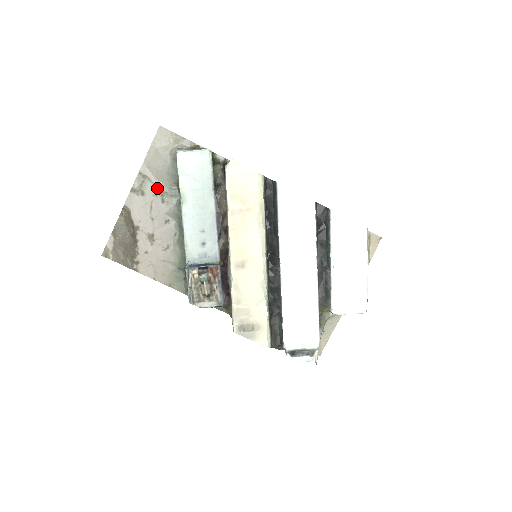
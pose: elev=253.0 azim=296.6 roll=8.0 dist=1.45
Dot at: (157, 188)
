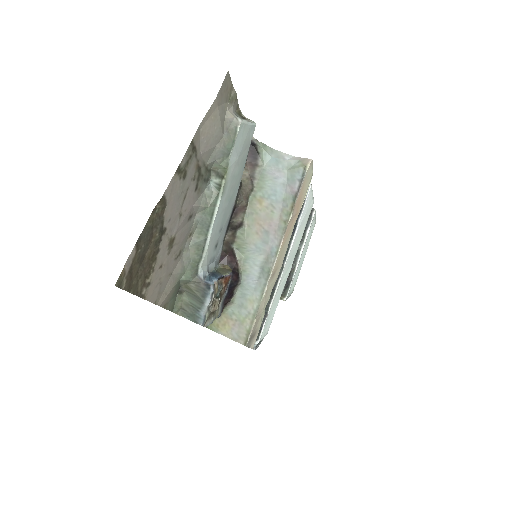
Dot at: (197, 168)
